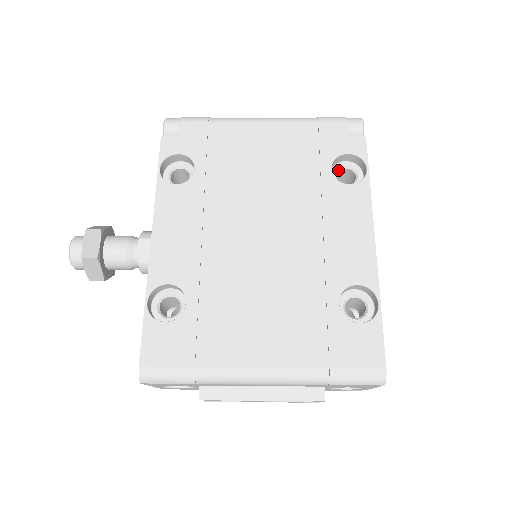
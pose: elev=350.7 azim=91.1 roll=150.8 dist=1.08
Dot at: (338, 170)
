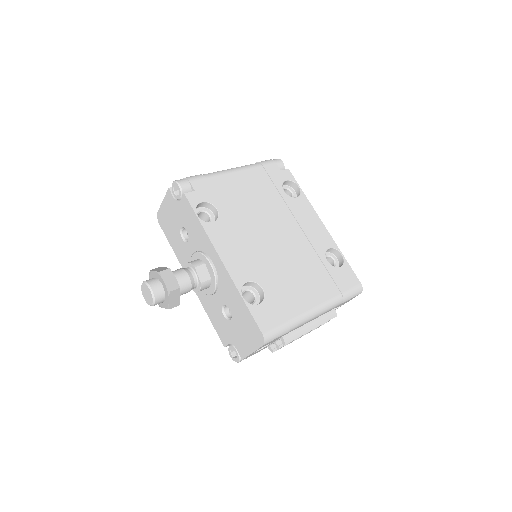
Dot at: occluded
